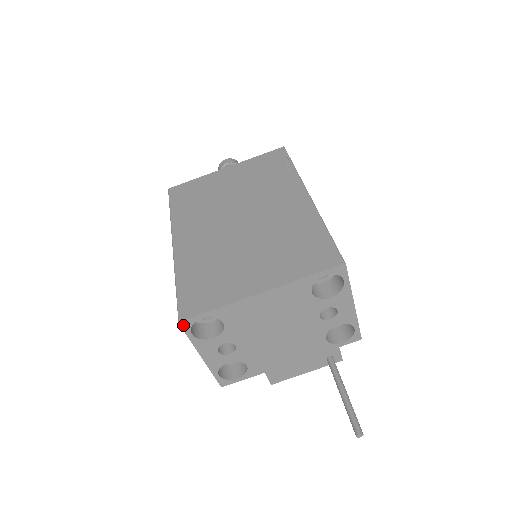
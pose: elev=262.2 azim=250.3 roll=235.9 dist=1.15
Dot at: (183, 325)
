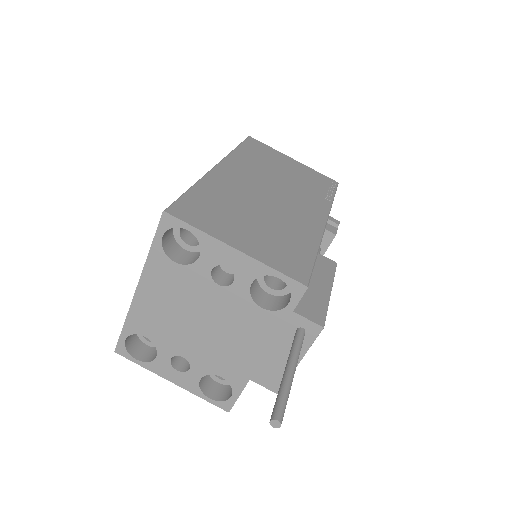
Dot at: (121, 353)
